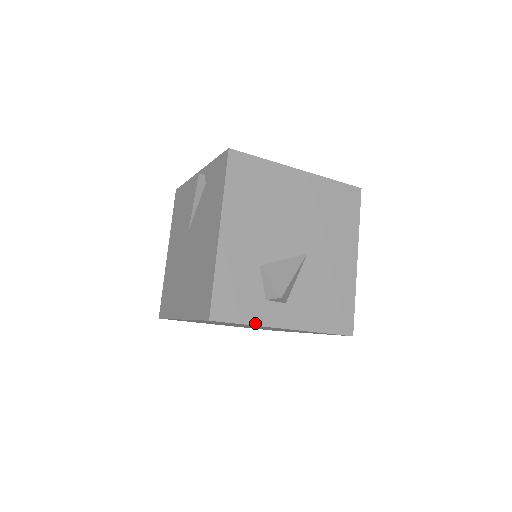
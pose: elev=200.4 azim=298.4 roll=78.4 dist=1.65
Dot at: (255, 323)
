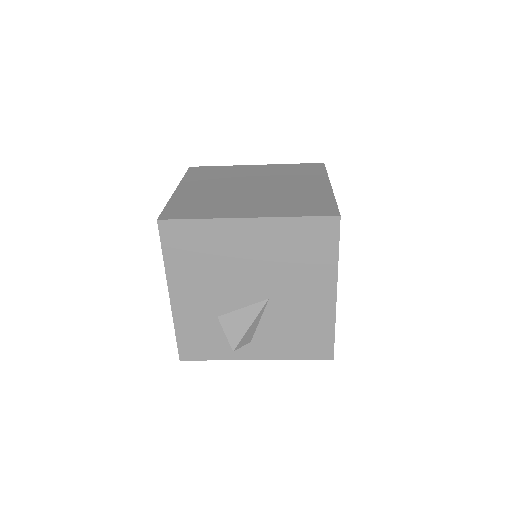
Dot at: (222, 359)
